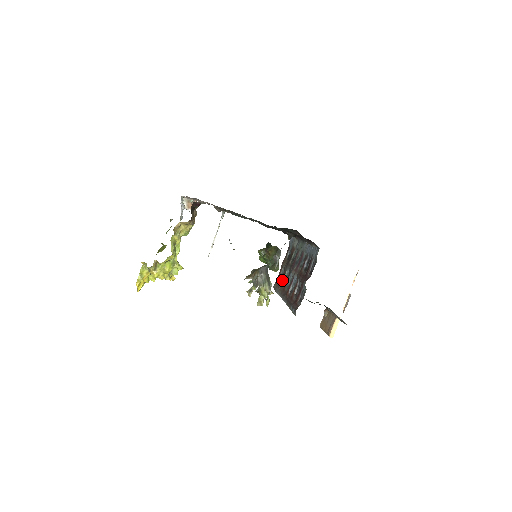
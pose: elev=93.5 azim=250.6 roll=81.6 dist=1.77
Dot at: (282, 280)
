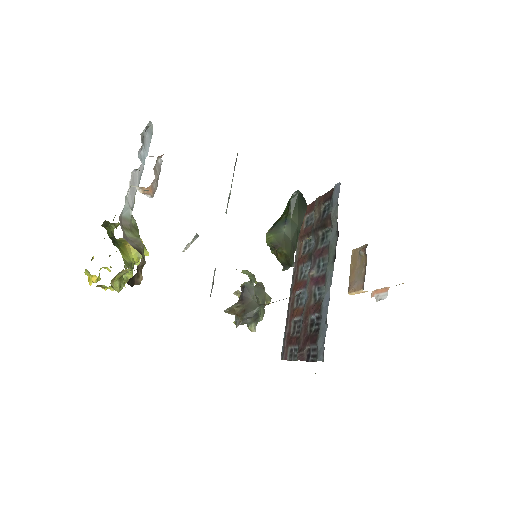
Dot at: (304, 237)
